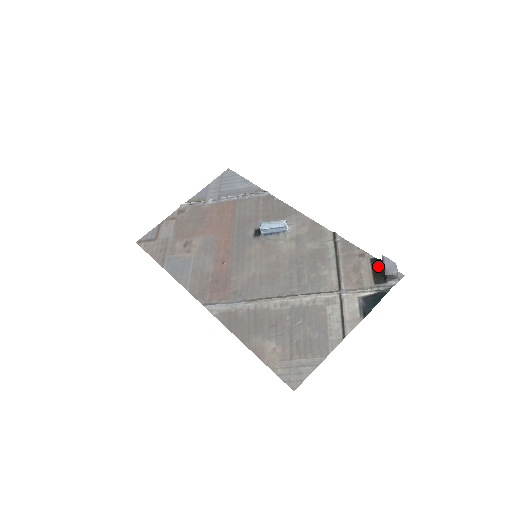
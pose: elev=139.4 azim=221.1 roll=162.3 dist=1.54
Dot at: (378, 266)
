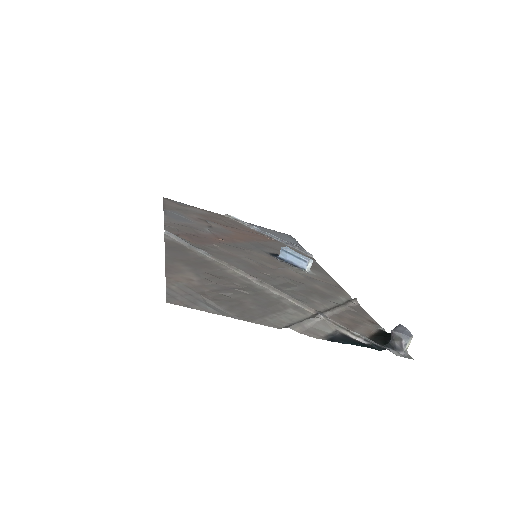
Dot at: (386, 334)
